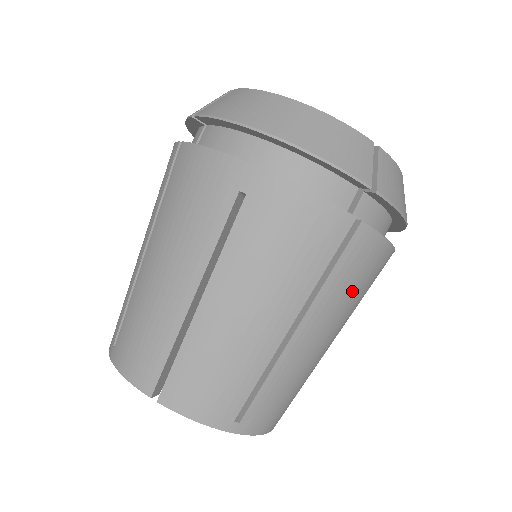
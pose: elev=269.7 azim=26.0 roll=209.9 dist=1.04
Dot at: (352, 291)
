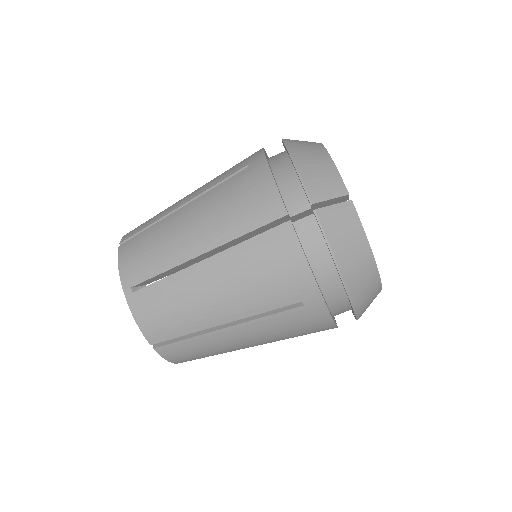
Dot at: occluded
